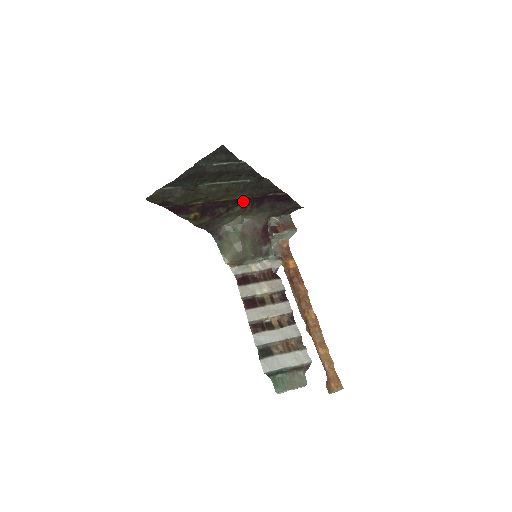
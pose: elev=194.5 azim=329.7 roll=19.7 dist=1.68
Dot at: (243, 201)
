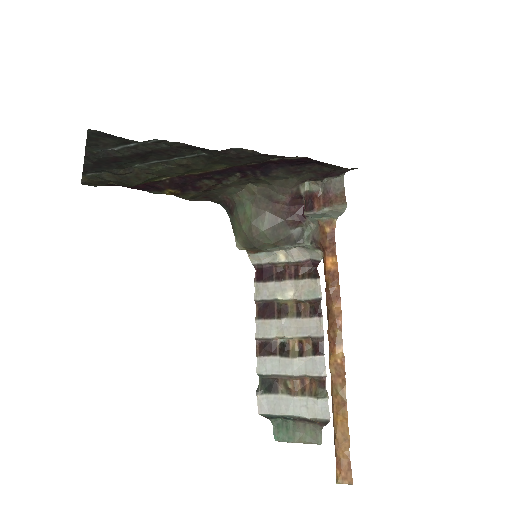
Dot at: (234, 170)
